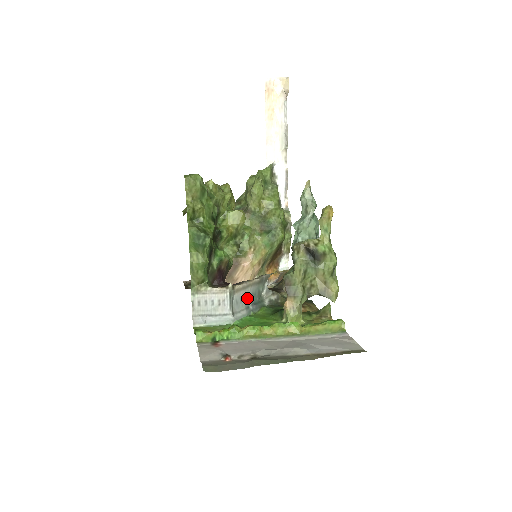
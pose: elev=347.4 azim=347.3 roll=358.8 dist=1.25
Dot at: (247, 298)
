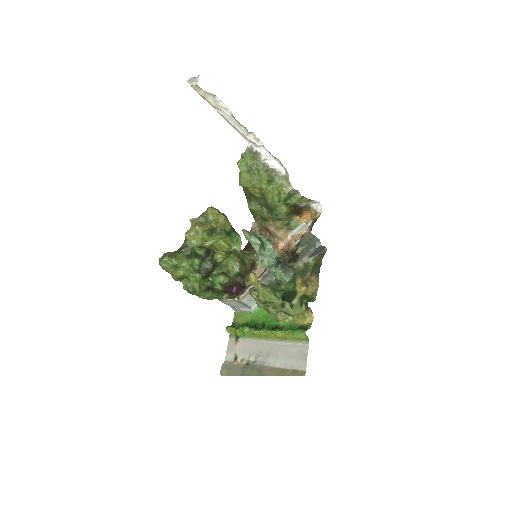
Dot at: occluded
